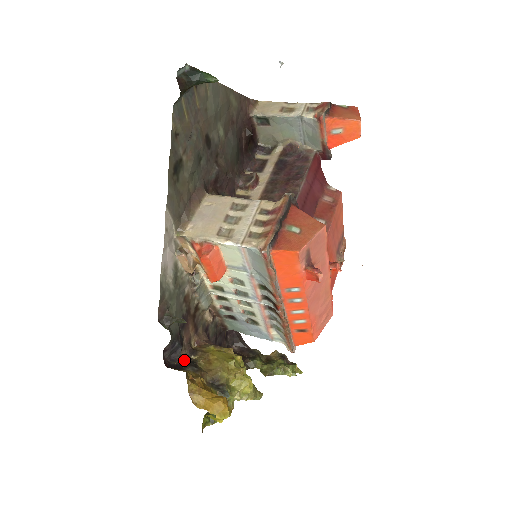
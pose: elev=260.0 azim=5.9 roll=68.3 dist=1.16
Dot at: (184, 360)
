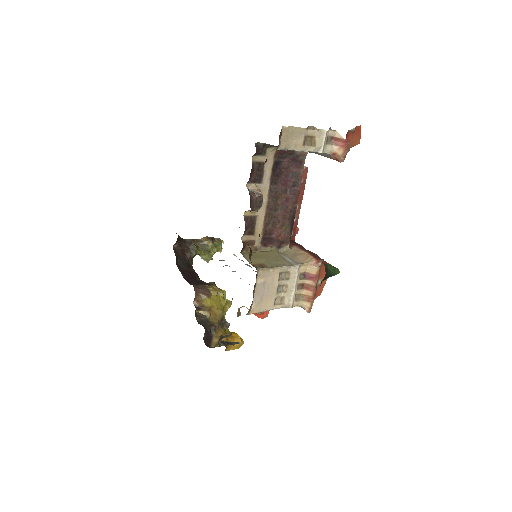
Dot at: (203, 325)
